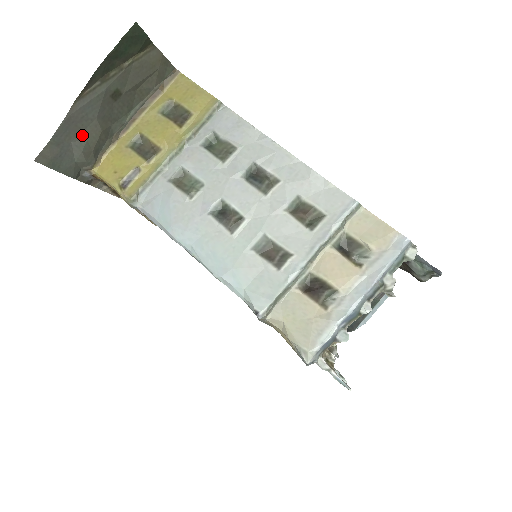
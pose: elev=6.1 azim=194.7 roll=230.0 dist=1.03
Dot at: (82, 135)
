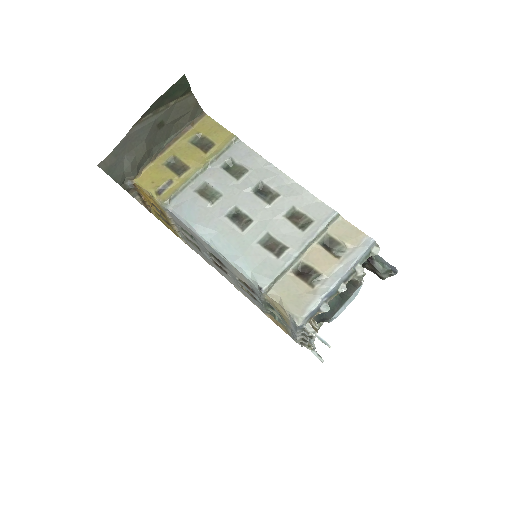
Dot at: (133, 151)
